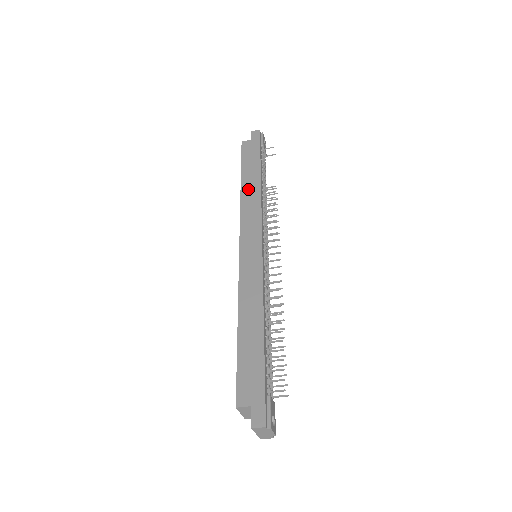
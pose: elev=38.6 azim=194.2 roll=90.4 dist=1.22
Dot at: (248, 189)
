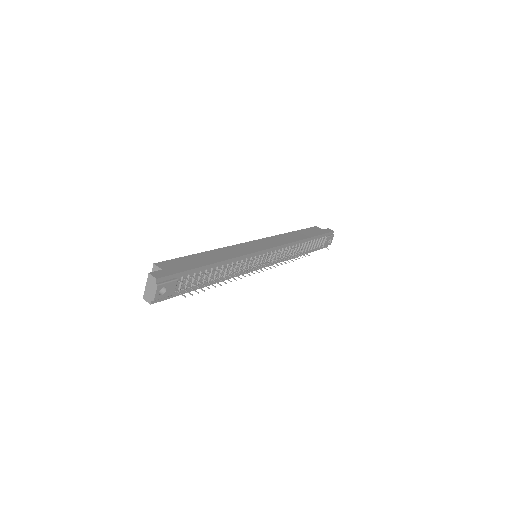
Dot at: (292, 235)
